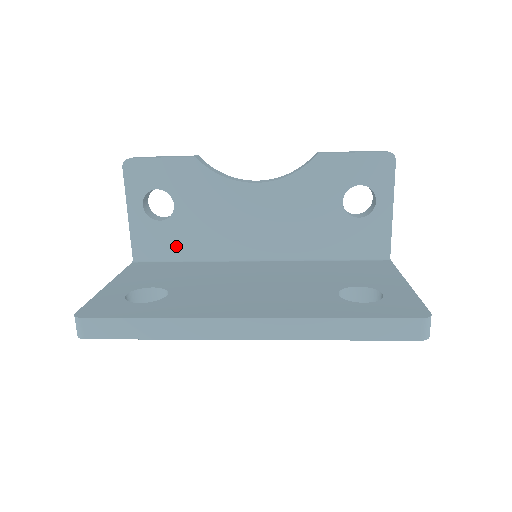
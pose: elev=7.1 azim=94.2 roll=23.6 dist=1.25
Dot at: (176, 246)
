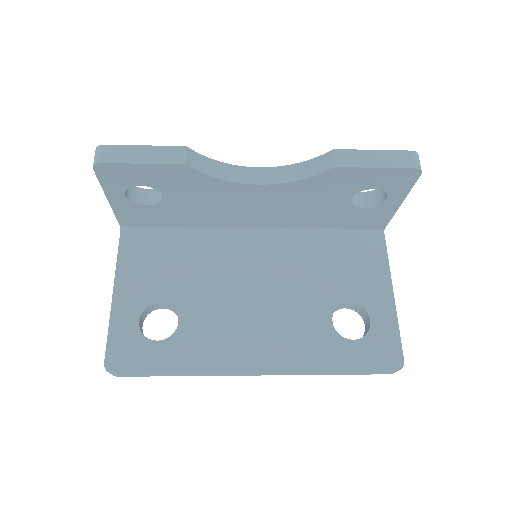
Dot at: (167, 220)
